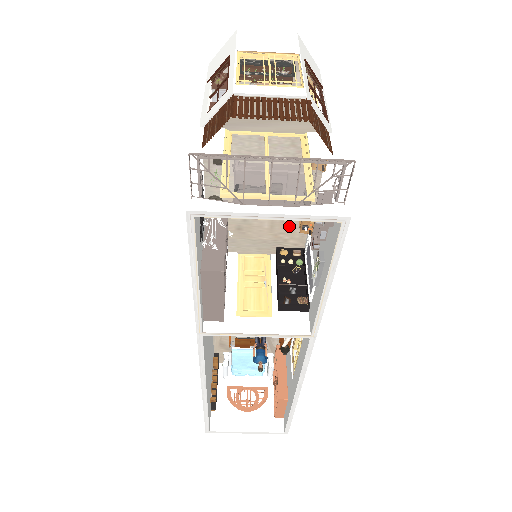
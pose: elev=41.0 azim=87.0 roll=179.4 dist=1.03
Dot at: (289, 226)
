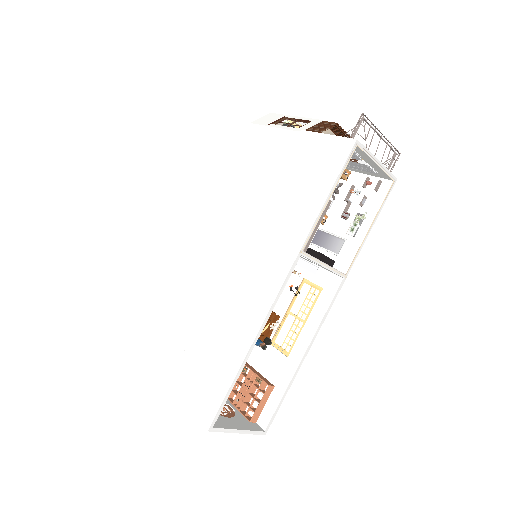
Dot at: occluded
